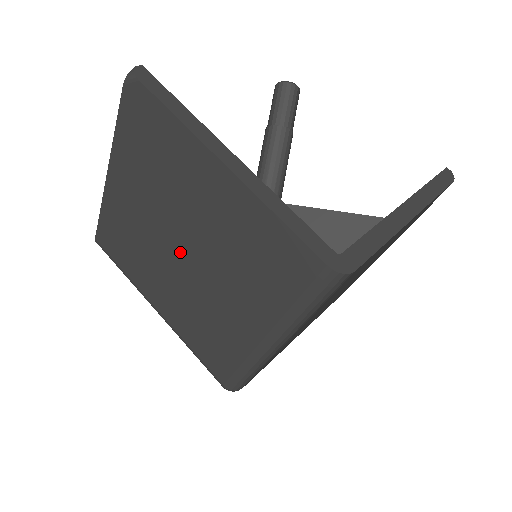
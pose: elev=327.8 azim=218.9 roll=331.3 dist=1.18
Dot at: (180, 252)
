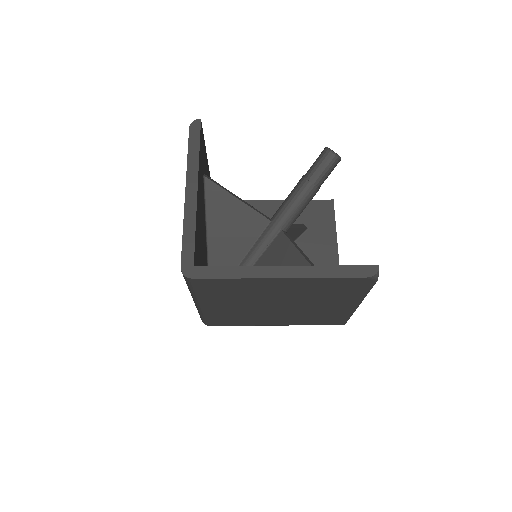
Dot at: occluded
